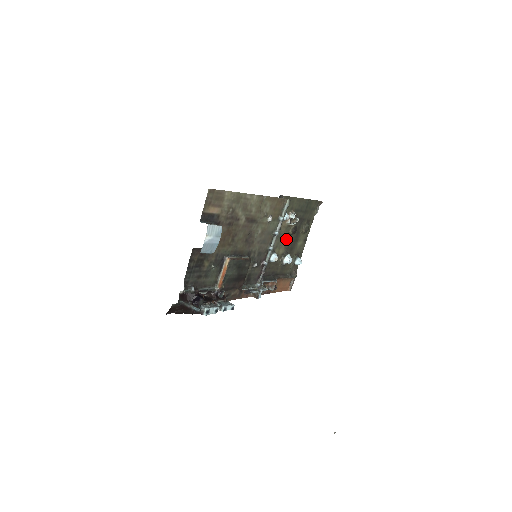
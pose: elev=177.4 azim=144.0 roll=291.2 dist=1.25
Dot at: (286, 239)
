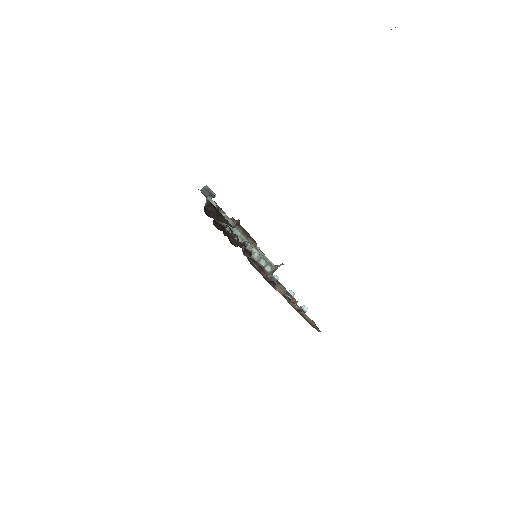
Dot at: occluded
